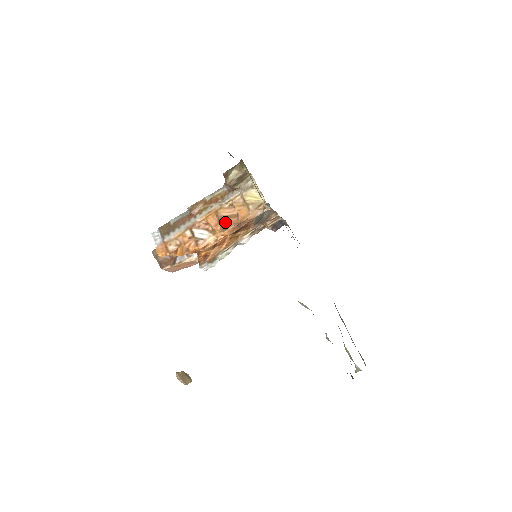
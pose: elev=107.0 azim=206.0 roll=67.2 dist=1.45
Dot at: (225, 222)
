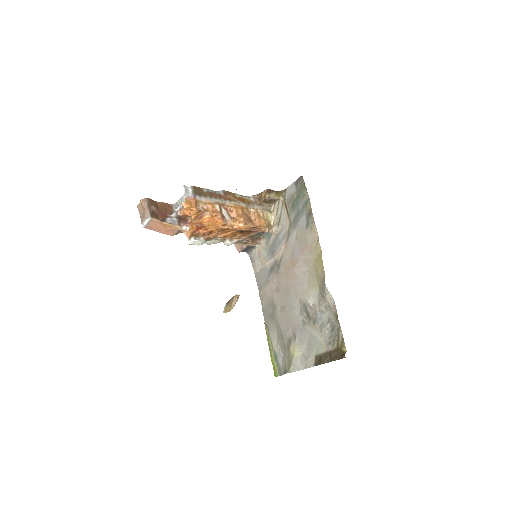
Dot at: (248, 219)
